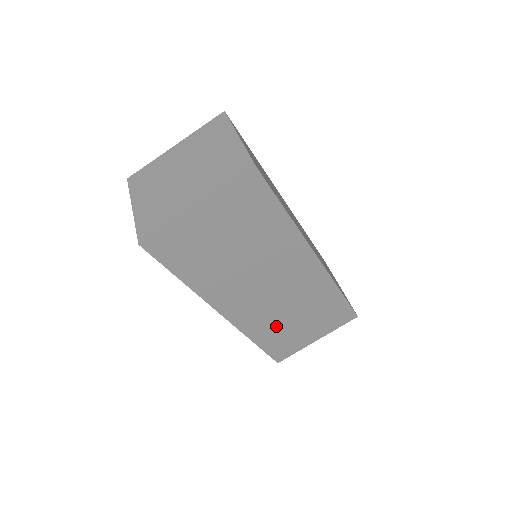
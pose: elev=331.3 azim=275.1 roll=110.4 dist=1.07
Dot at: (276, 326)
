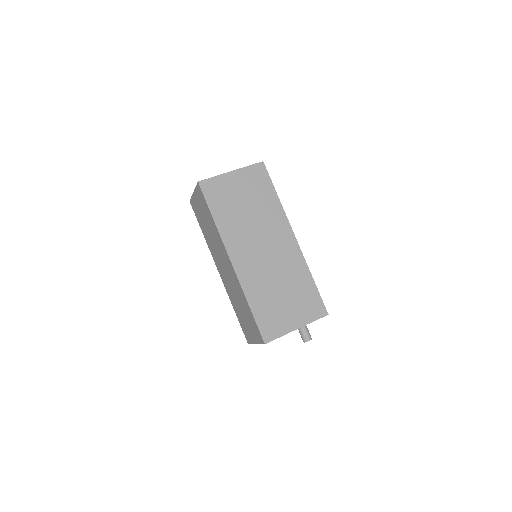
Dot at: (266, 293)
